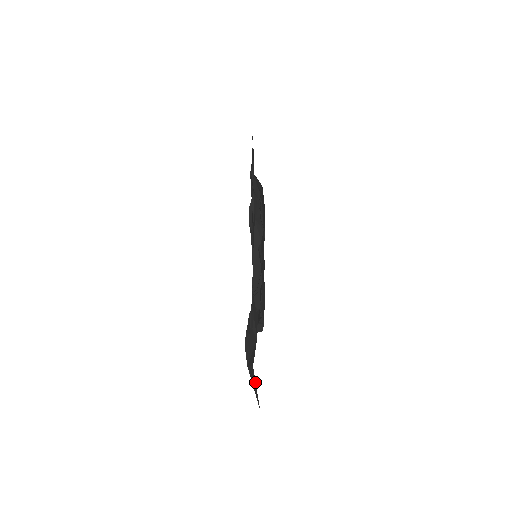
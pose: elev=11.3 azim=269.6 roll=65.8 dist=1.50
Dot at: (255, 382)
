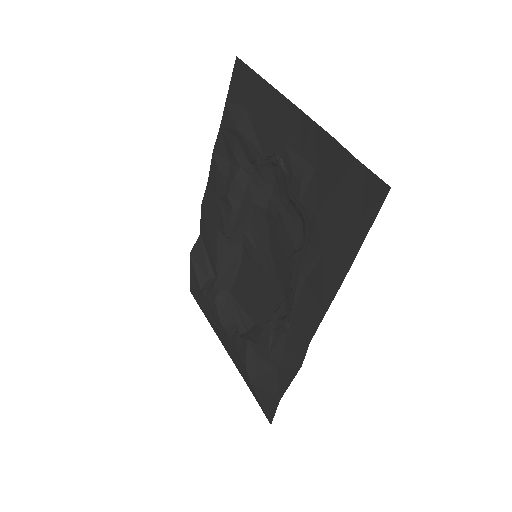
Dot at: (275, 409)
